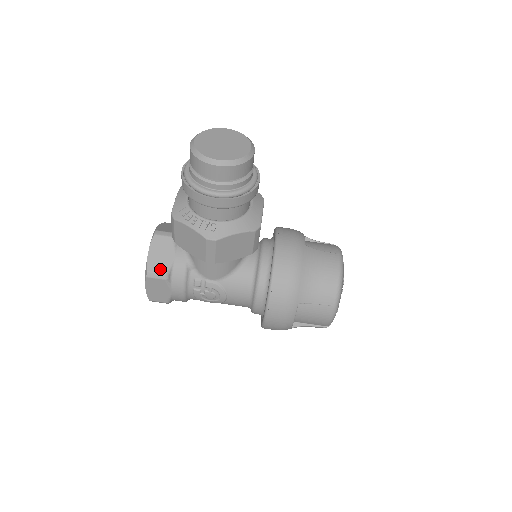
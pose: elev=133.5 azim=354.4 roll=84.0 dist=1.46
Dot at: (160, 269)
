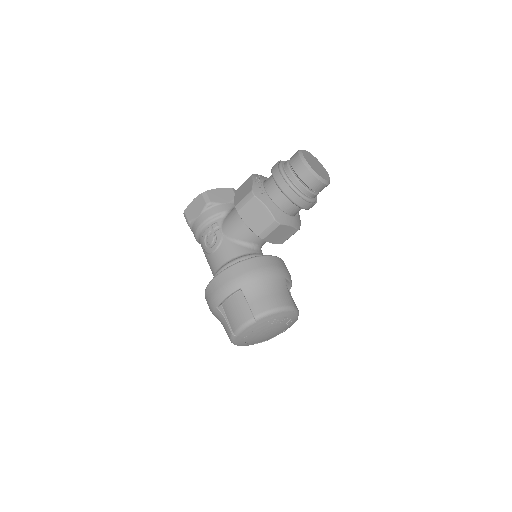
Dot at: (212, 198)
